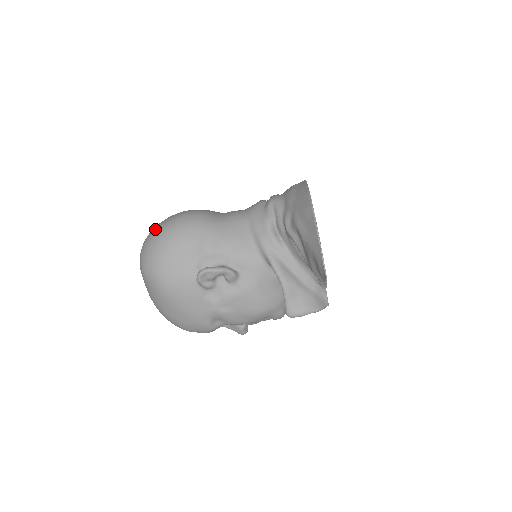
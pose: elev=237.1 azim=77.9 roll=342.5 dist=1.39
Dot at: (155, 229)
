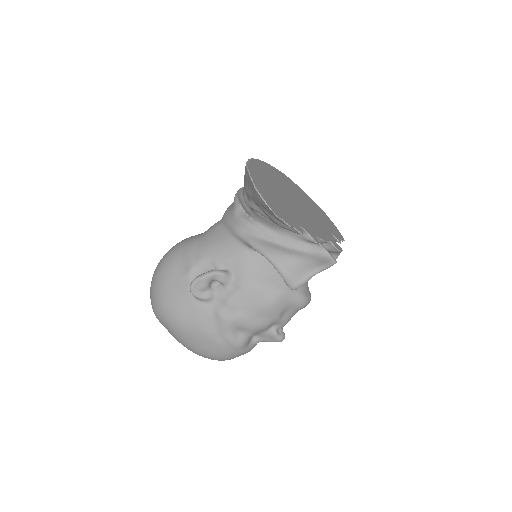
Dot at: occluded
